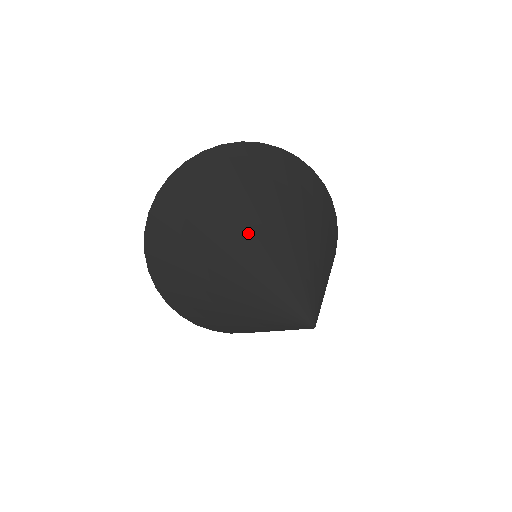
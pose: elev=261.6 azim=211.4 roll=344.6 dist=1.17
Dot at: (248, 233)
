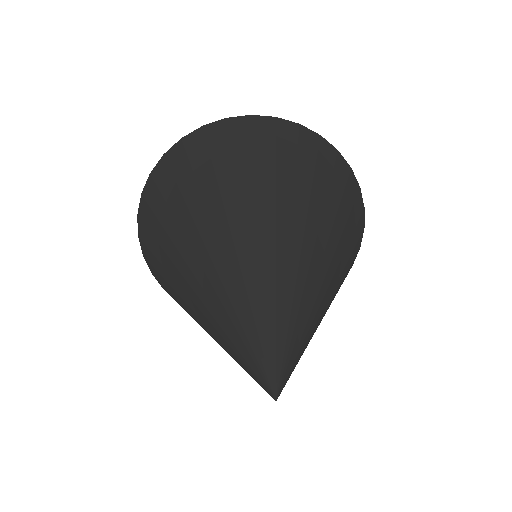
Dot at: (283, 243)
